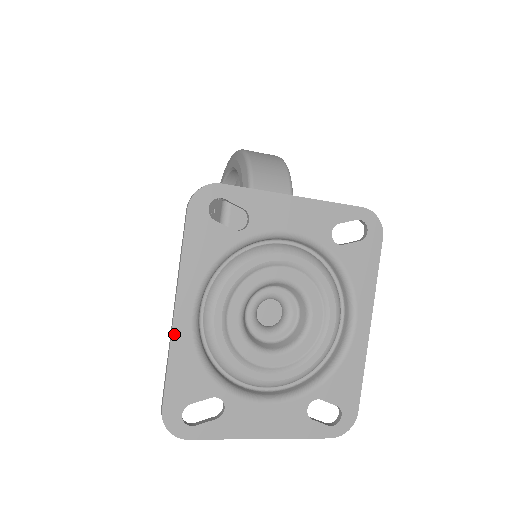
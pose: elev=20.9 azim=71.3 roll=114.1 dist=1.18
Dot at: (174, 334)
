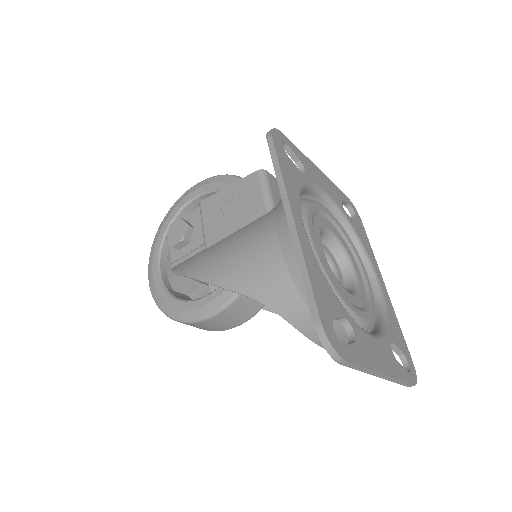
Dot at: (300, 239)
